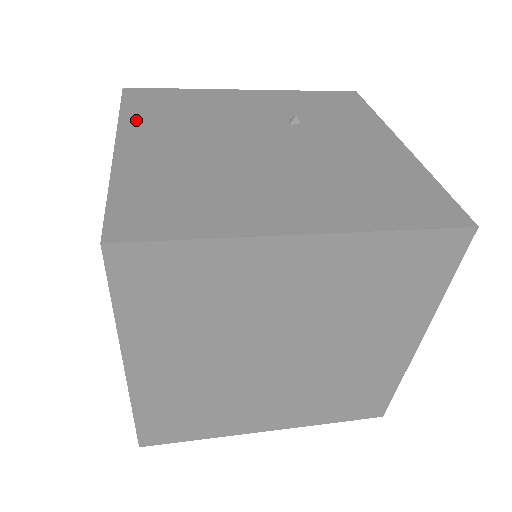
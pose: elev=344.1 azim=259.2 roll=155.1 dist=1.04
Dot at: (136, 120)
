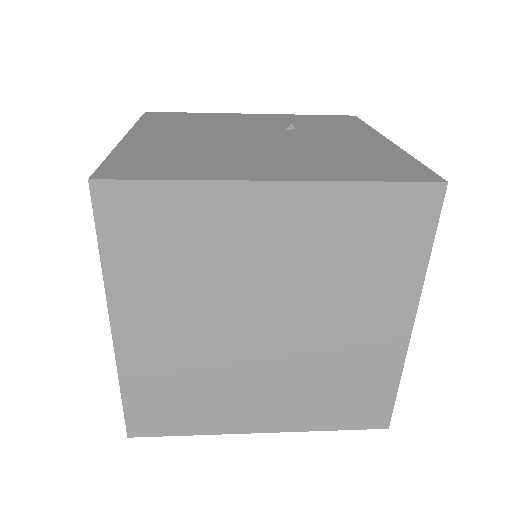
Dot at: (149, 126)
